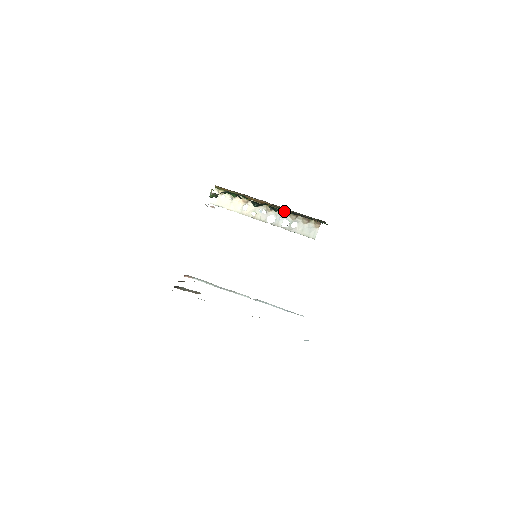
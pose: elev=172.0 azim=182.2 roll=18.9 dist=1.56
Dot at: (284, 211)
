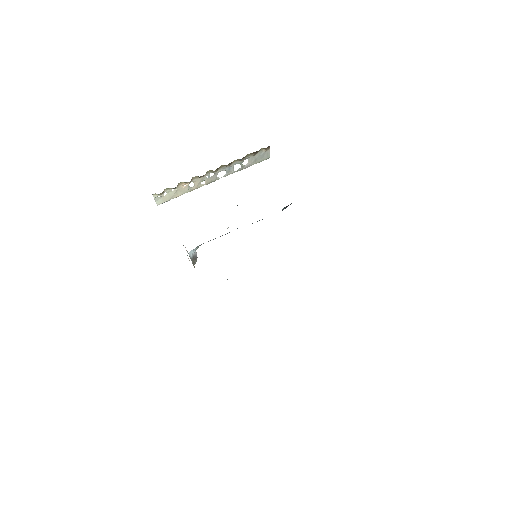
Dot at: (231, 163)
